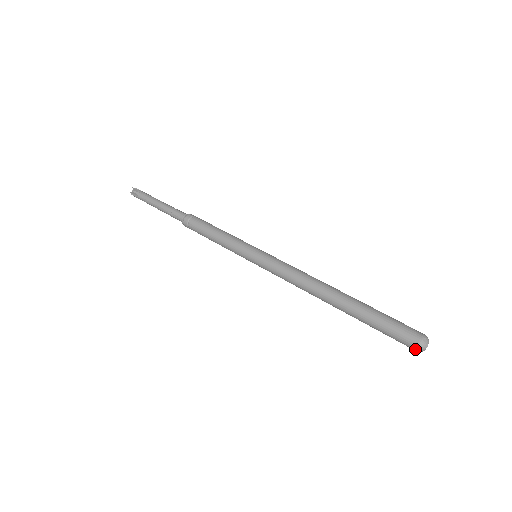
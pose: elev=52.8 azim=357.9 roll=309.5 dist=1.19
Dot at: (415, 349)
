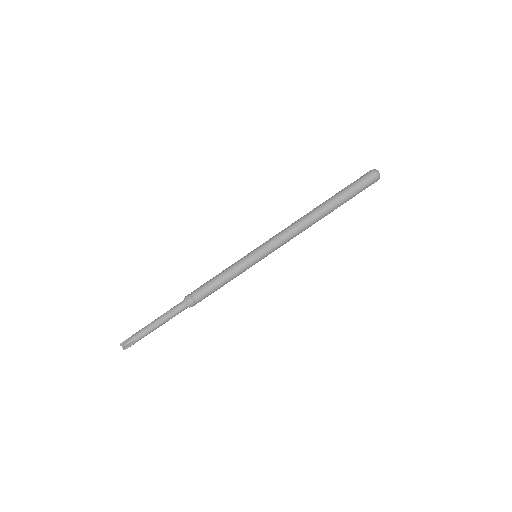
Dot at: (376, 176)
